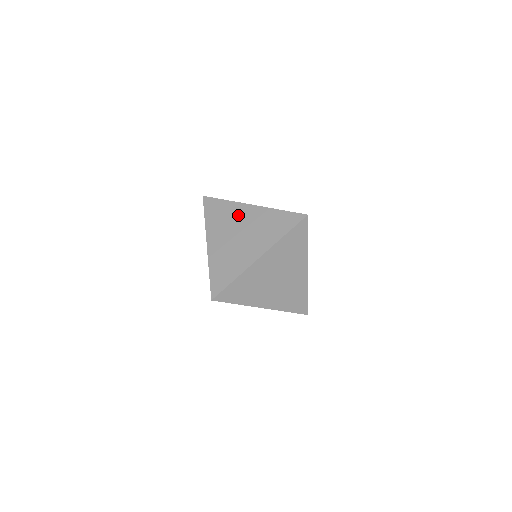
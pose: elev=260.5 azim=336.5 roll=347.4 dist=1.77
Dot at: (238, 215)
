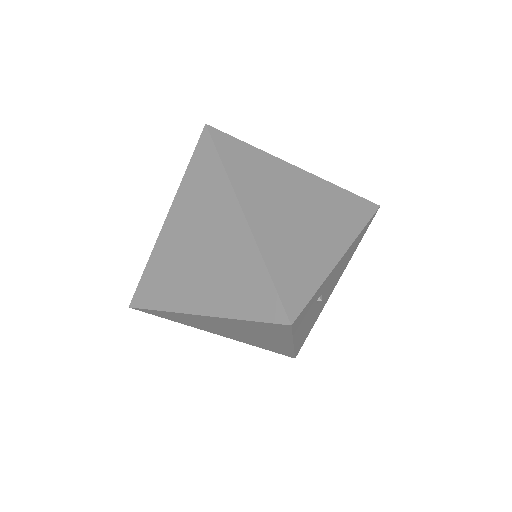
Dot at: (218, 214)
